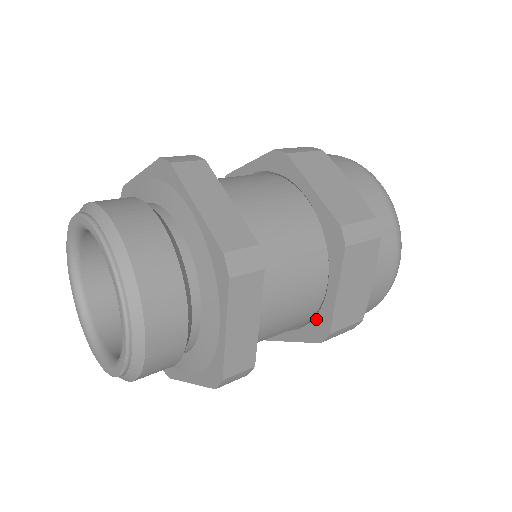
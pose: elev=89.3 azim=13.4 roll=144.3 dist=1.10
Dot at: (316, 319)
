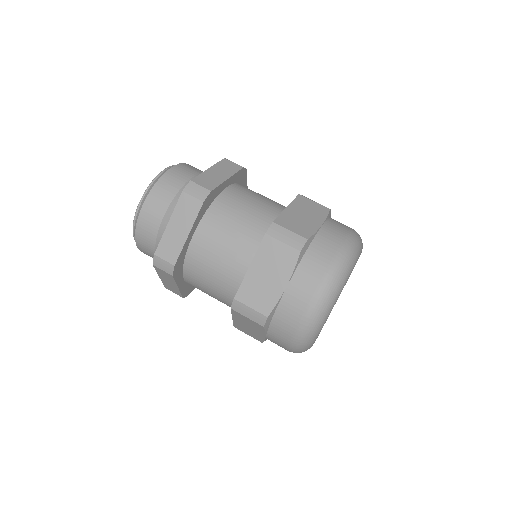
Dot at: occluded
